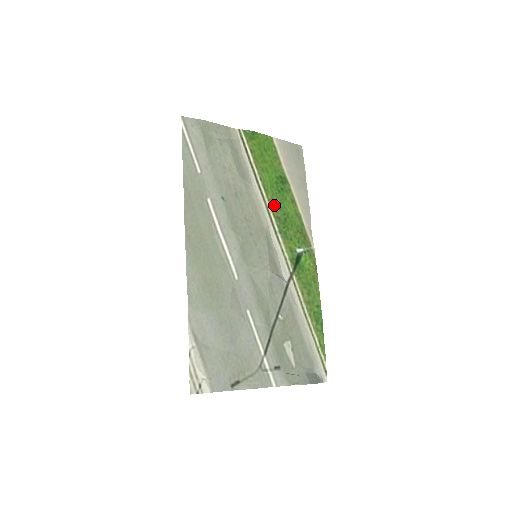
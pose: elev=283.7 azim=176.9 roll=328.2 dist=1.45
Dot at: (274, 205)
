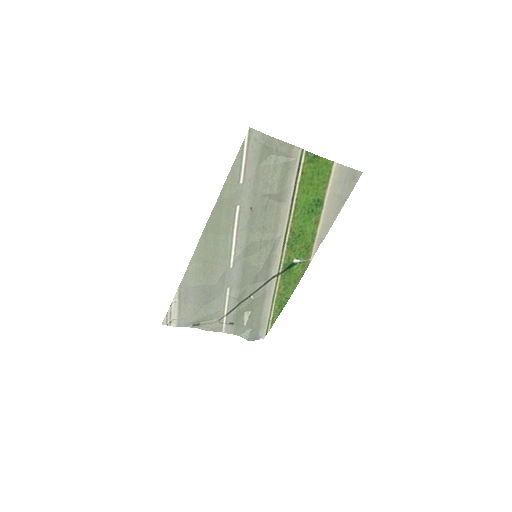
Dot at: (296, 222)
